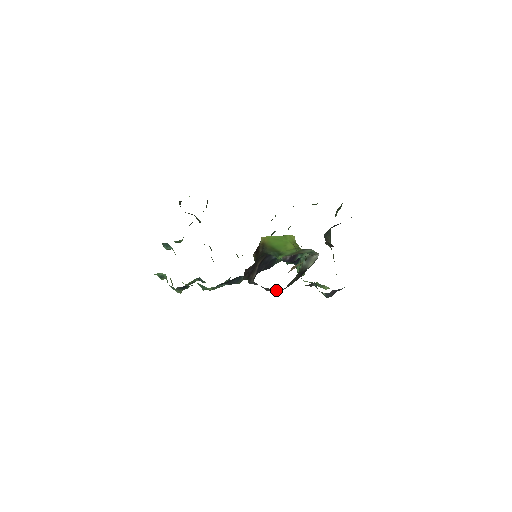
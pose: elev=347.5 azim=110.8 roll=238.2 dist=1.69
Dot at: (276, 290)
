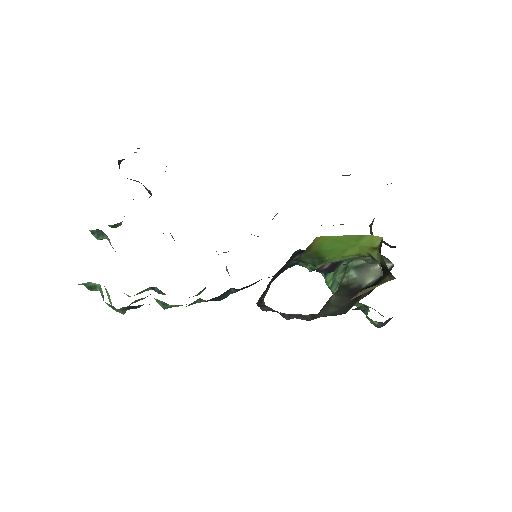
Dot at: (302, 318)
